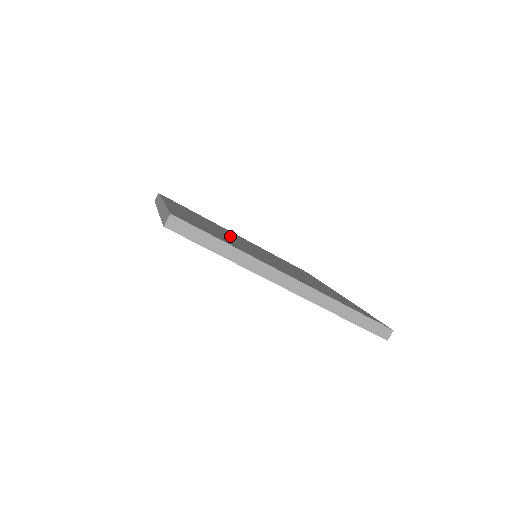
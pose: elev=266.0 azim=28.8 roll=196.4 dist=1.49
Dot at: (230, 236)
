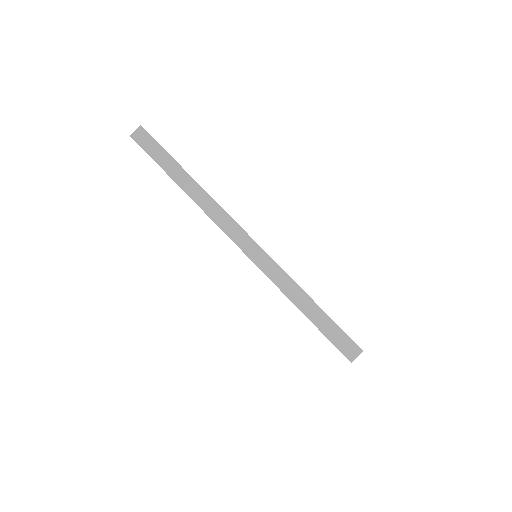
Dot at: occluded
